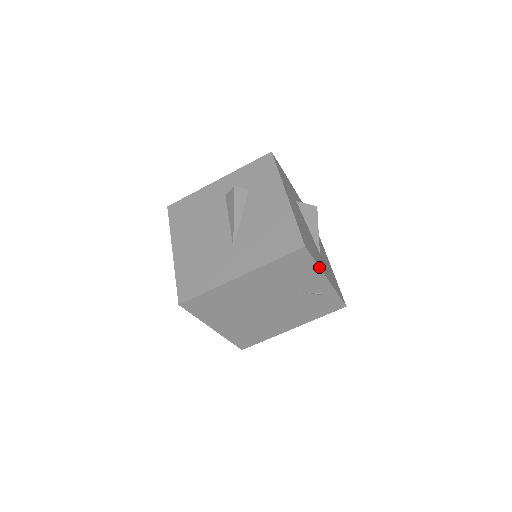
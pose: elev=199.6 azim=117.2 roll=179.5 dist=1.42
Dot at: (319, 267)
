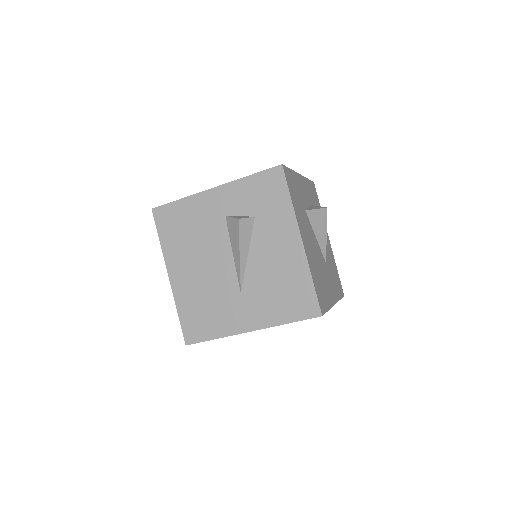
Dot at: occluded
